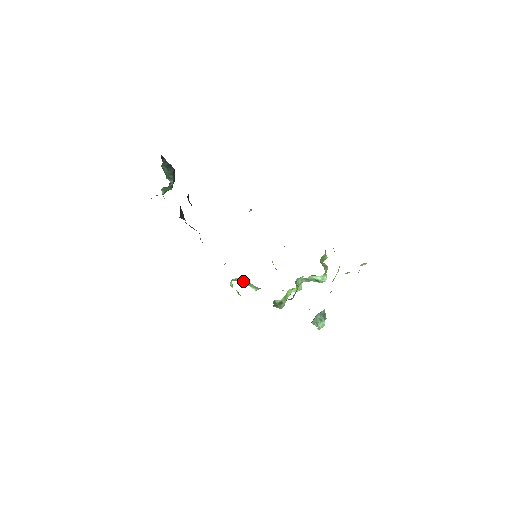
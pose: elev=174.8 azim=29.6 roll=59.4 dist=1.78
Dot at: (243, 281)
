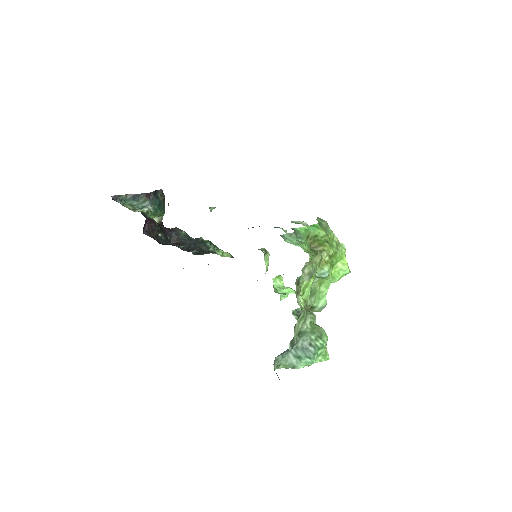
Dot at: occluded
